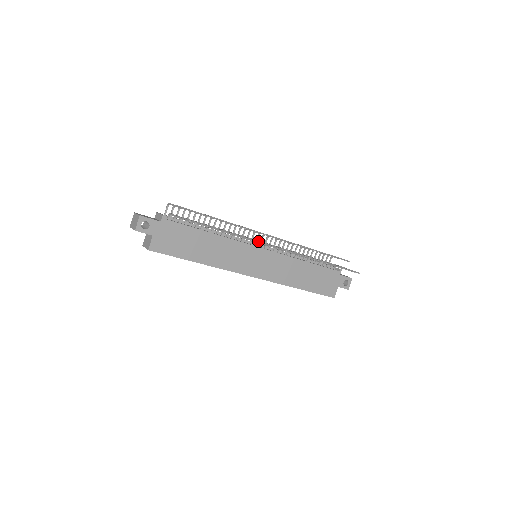
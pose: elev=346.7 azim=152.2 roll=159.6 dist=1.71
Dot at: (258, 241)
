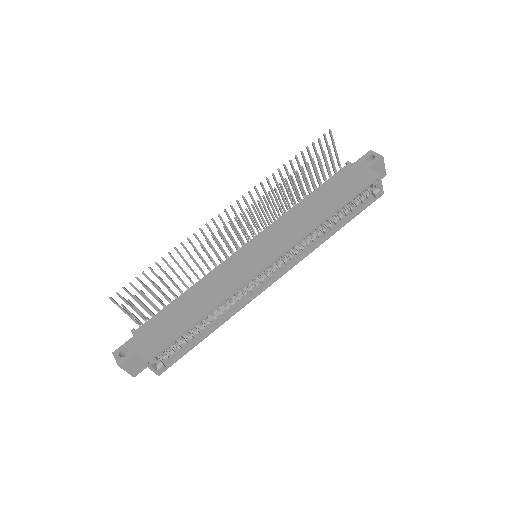
Dot at: occluded
